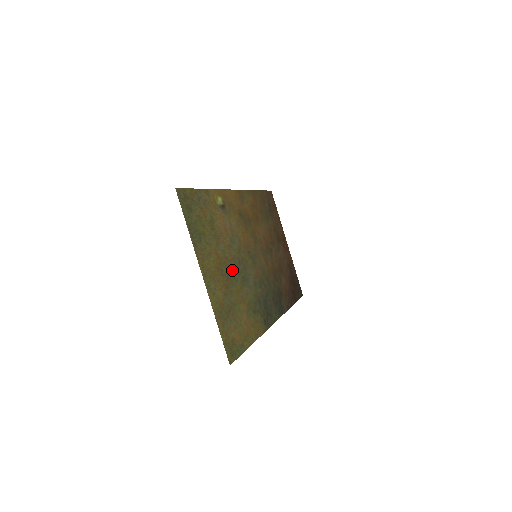
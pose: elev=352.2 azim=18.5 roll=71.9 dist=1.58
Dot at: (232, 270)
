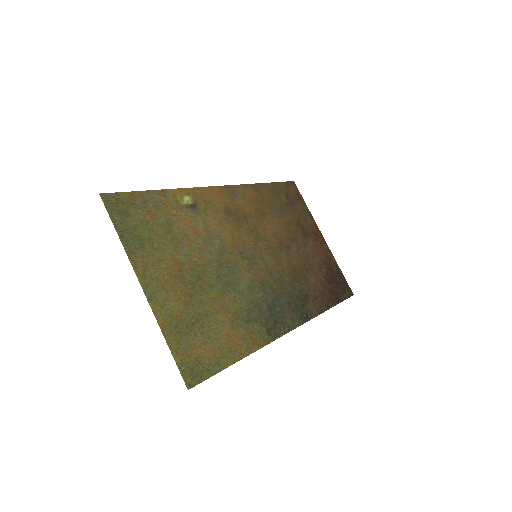
Dot at: (204, 276)
